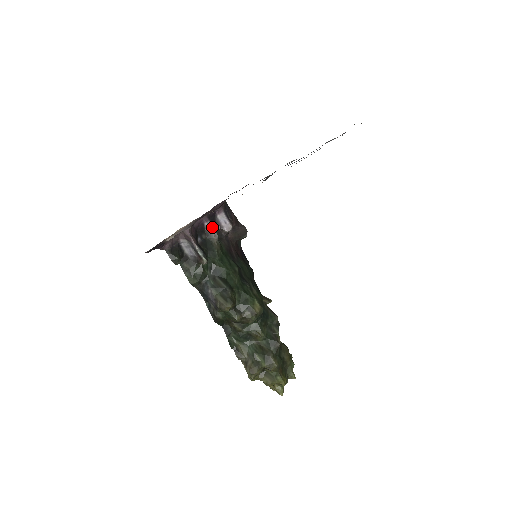
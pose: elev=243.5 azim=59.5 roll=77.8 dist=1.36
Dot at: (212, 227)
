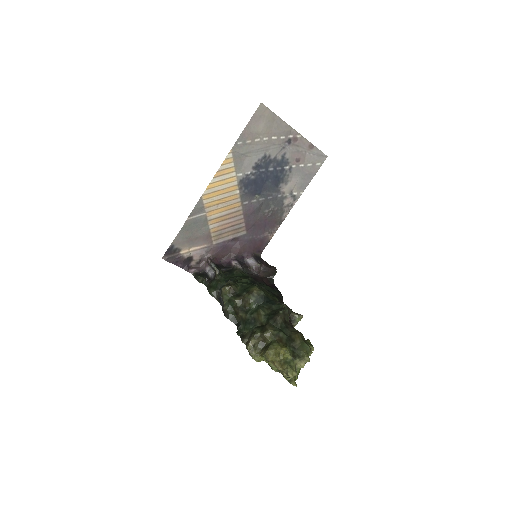
Dot at: (238, 264)
